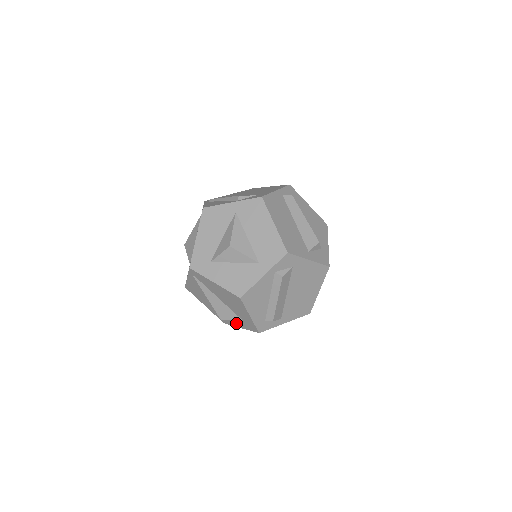
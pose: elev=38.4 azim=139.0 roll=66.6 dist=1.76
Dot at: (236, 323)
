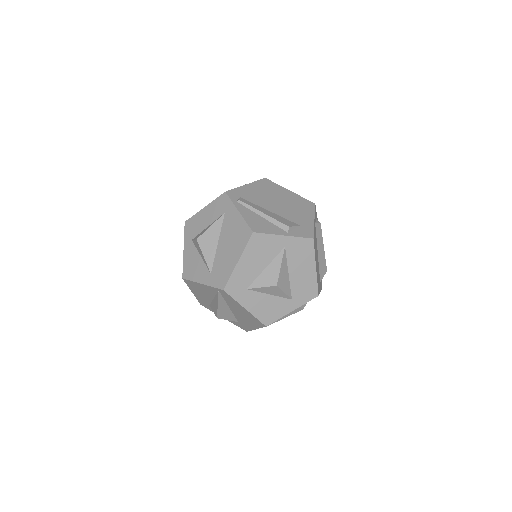
Dot at: occluded
